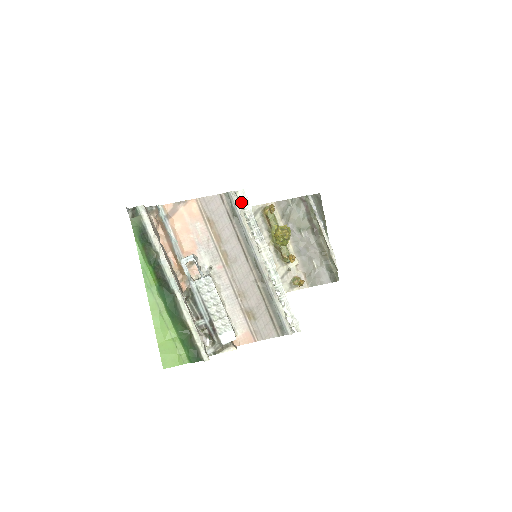
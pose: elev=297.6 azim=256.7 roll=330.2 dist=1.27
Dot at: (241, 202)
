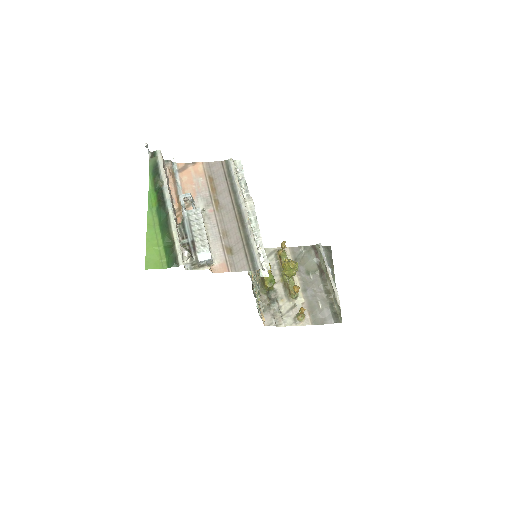
Dot at: (239, 177)
